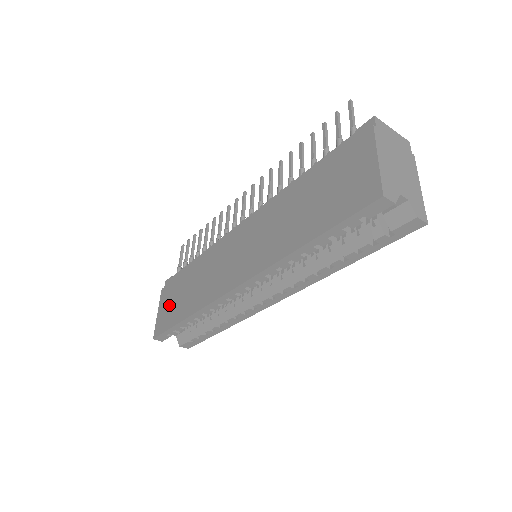
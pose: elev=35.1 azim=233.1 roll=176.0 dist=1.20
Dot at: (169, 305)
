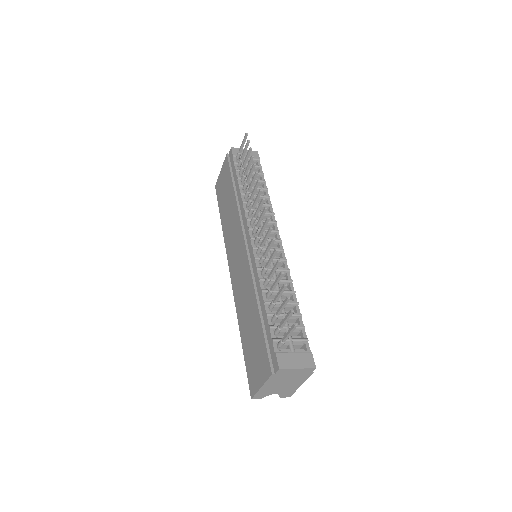
Dot at: (223, 185)
